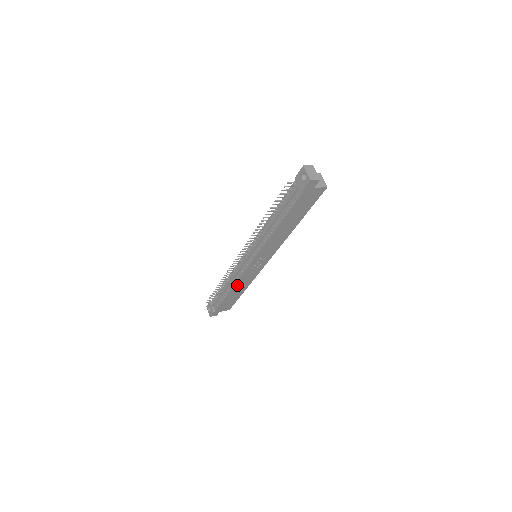
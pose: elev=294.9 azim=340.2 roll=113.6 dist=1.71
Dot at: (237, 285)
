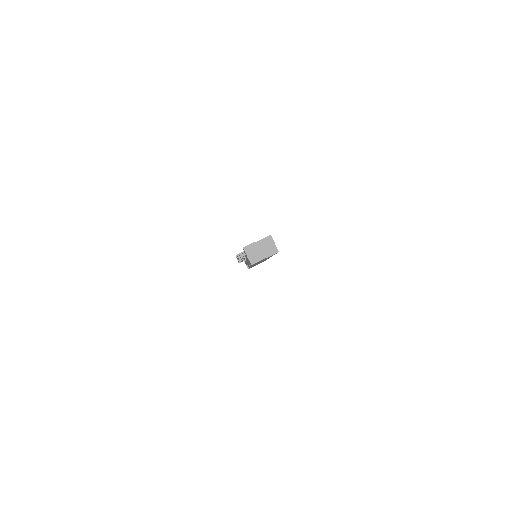
Dot at: occluded
